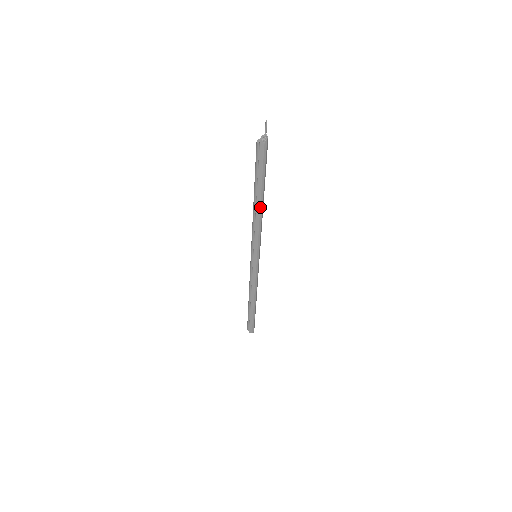
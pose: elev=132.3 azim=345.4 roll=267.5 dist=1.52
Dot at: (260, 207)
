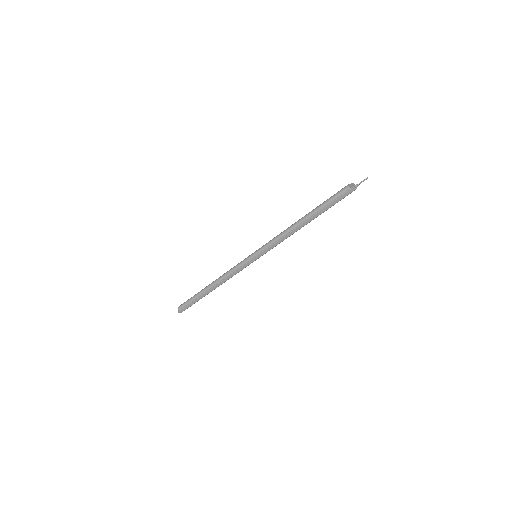
Dot at: (303, 226)
